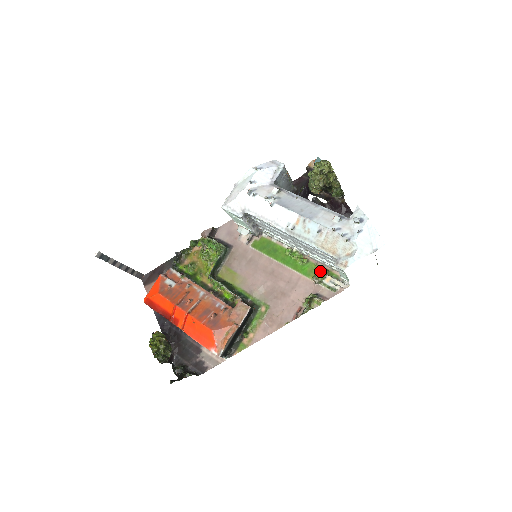
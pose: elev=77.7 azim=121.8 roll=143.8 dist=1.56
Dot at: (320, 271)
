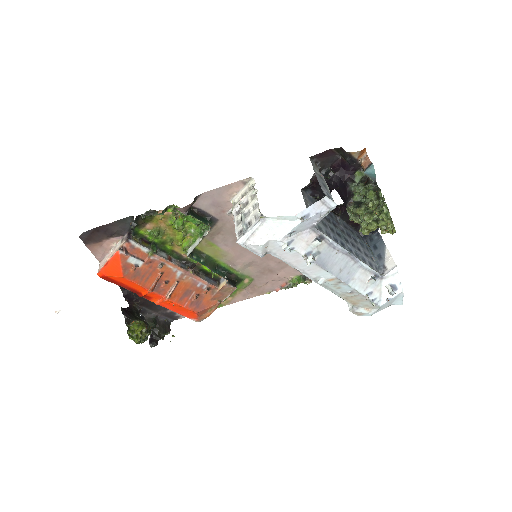
Dot at: occluded
